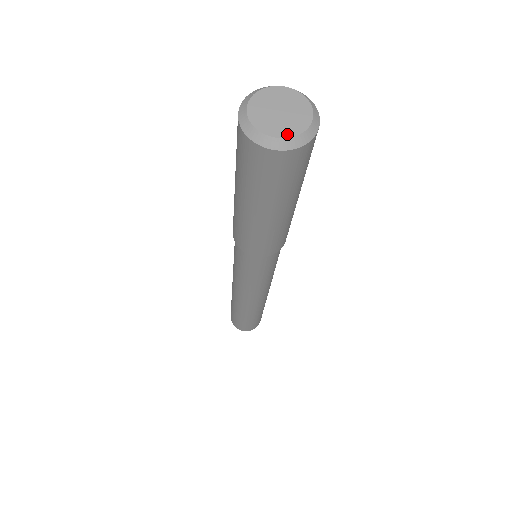
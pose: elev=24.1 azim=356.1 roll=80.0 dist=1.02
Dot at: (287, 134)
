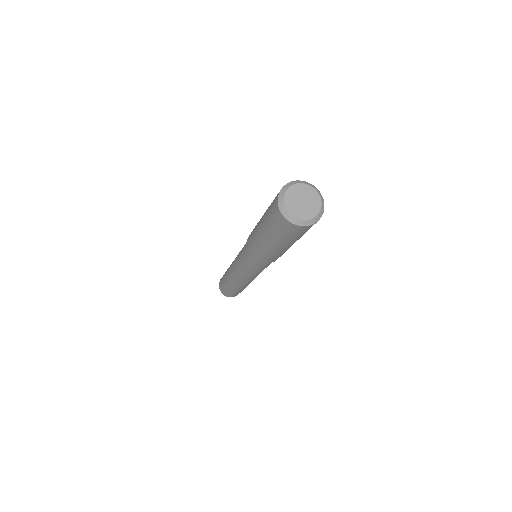
Dot at: (300, 217)
